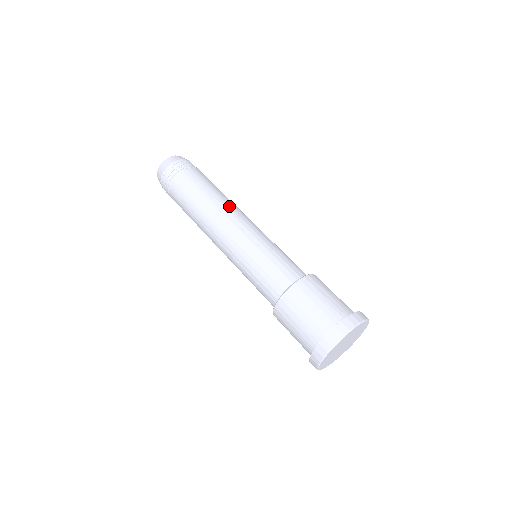
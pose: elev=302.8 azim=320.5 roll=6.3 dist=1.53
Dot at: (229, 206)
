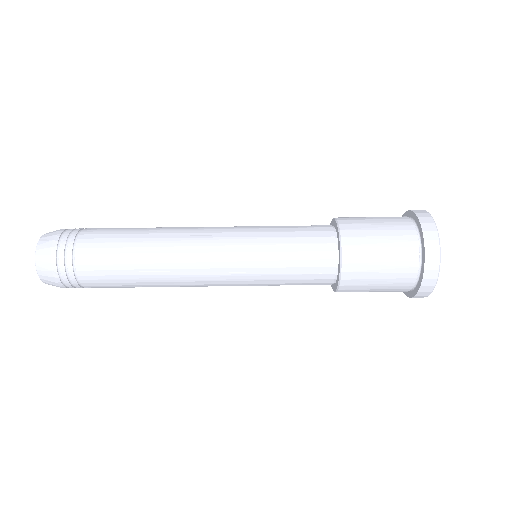
Dot at: (176, 261)
